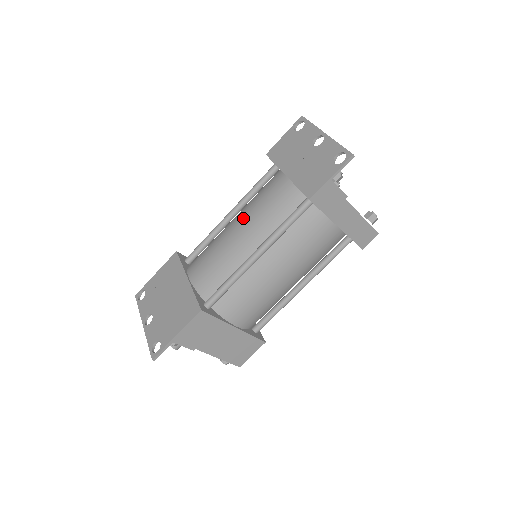
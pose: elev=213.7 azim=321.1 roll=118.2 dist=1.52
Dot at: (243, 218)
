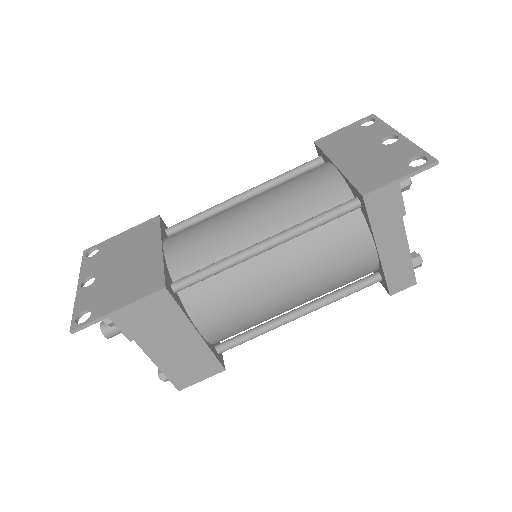
Dot at: (262, 199)
